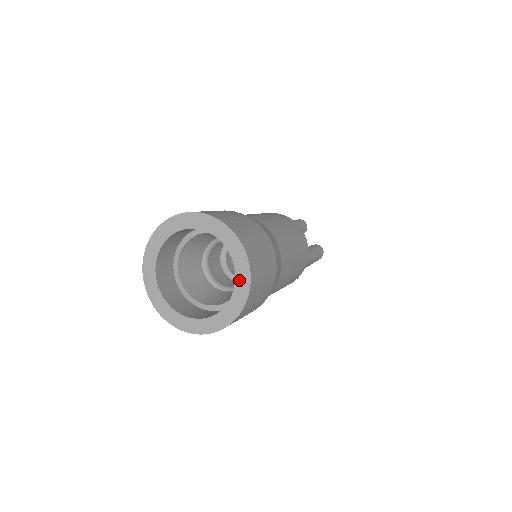
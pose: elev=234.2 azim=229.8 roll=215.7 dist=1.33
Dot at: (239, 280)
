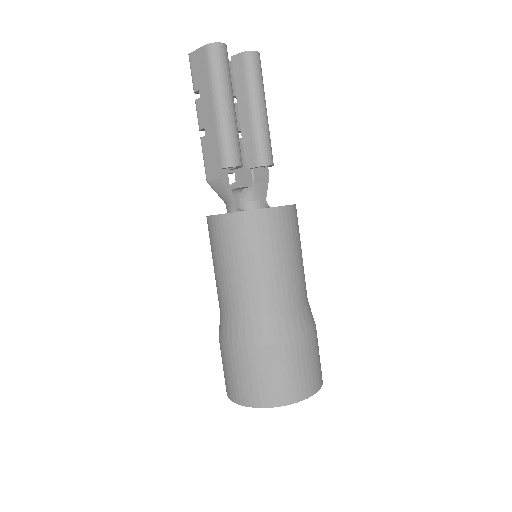
Dot at: occluded
